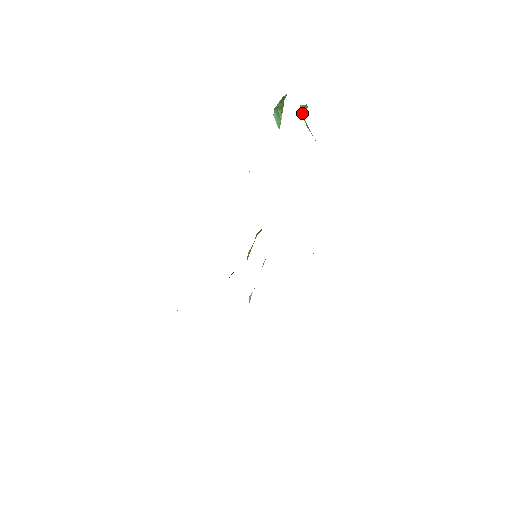
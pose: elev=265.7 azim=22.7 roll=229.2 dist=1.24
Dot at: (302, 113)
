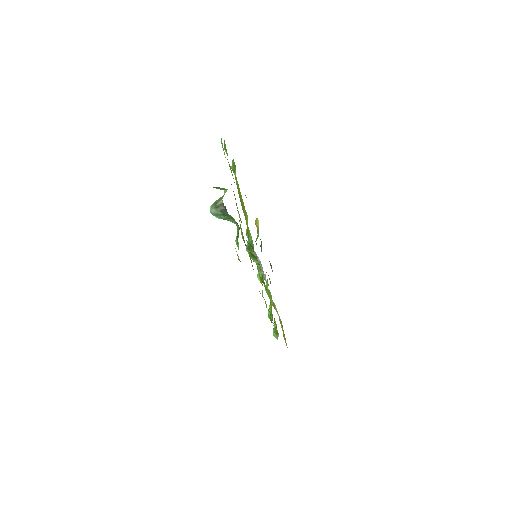
Dot at: occluded
